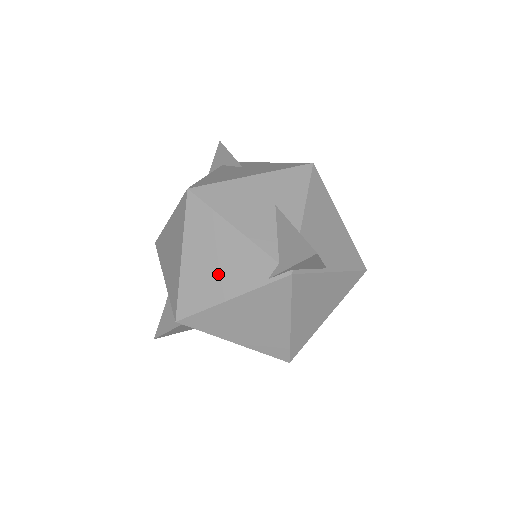
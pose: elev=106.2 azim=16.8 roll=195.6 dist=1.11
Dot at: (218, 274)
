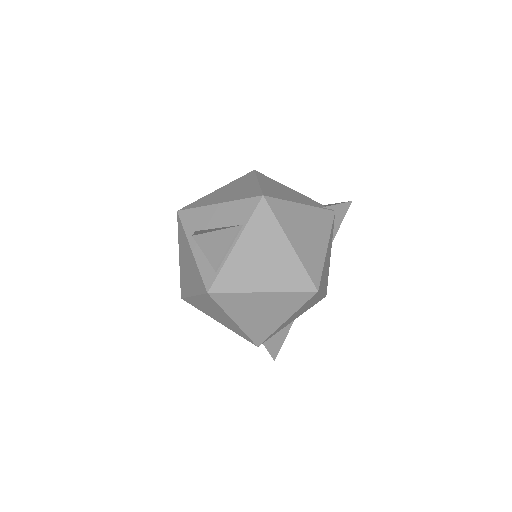
Dot at: (288, 195)
